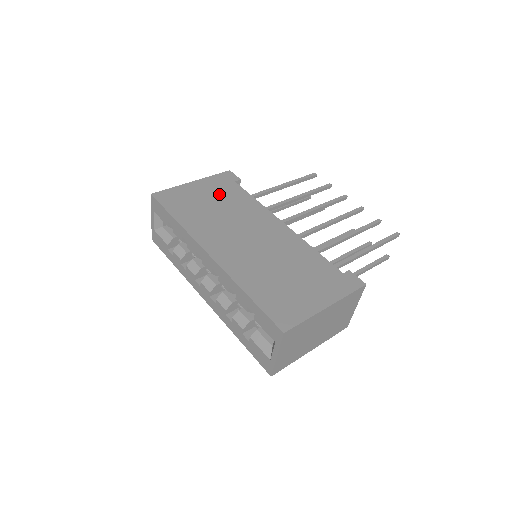
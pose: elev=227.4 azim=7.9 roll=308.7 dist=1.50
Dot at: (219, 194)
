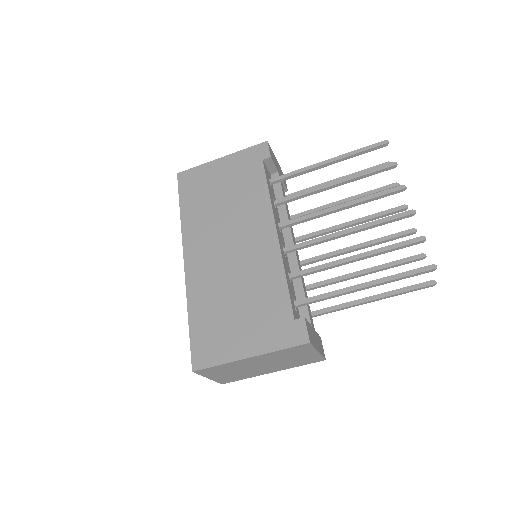
Dot at: (236, 179)
